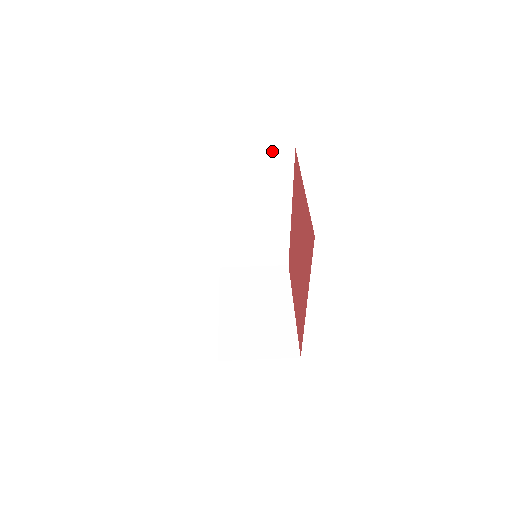
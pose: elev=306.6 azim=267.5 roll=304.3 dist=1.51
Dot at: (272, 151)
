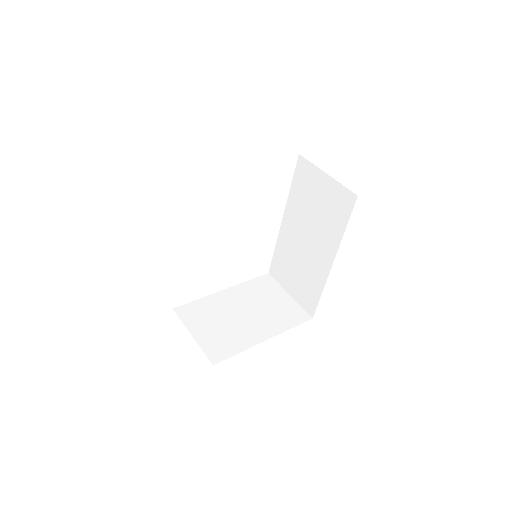
Dot at: (340, 186)
